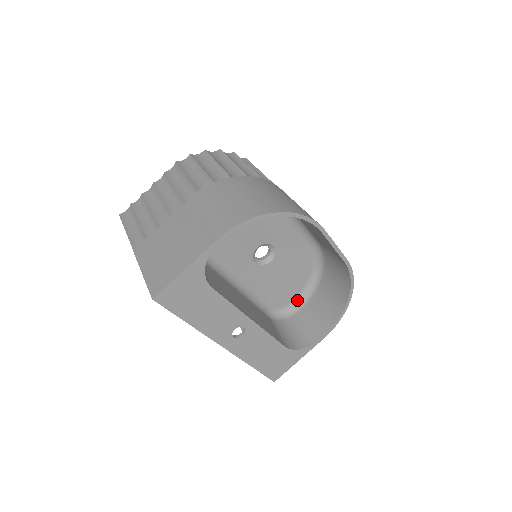
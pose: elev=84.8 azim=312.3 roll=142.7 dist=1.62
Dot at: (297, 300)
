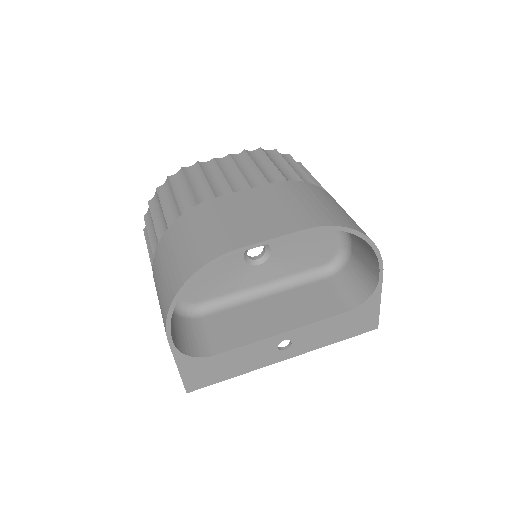
Dot at: (341, 240)
